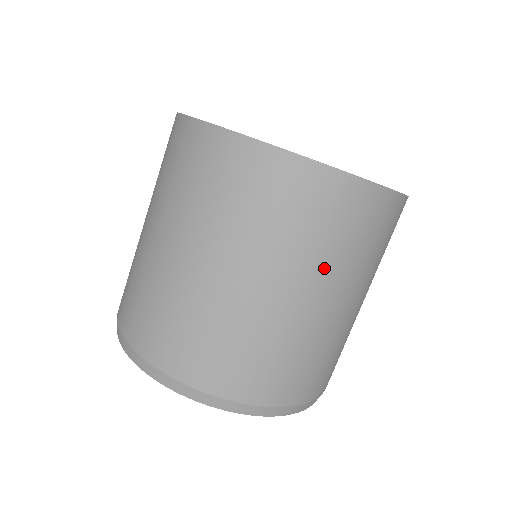
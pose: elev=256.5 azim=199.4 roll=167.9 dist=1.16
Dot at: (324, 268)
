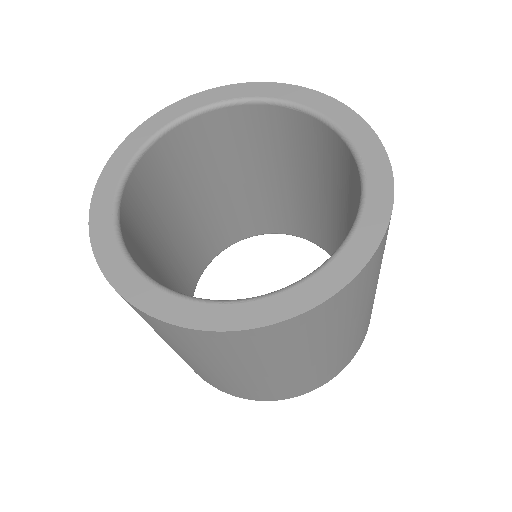
Dot at: (317, 346)
